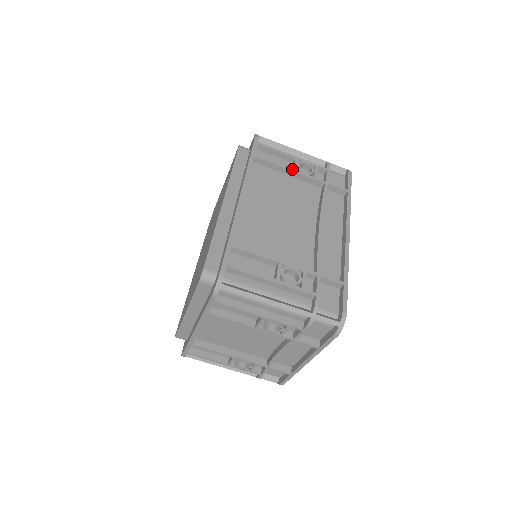
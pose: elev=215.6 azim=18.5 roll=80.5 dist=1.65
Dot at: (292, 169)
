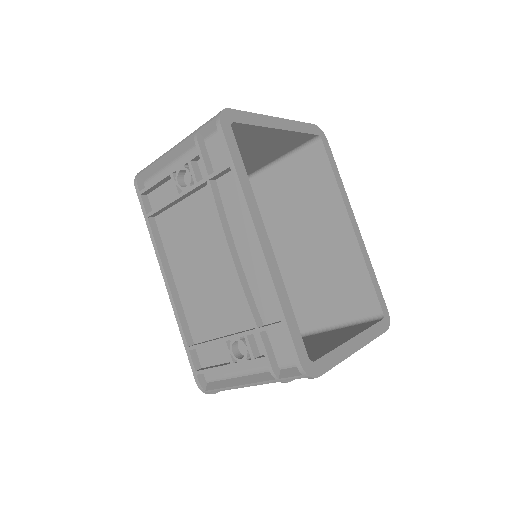
Dot at: (175, 197)
